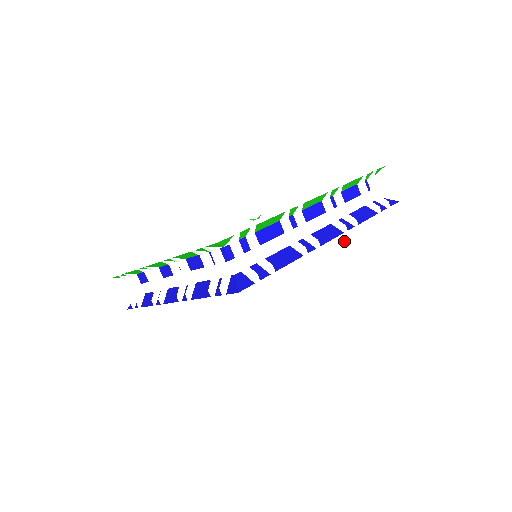
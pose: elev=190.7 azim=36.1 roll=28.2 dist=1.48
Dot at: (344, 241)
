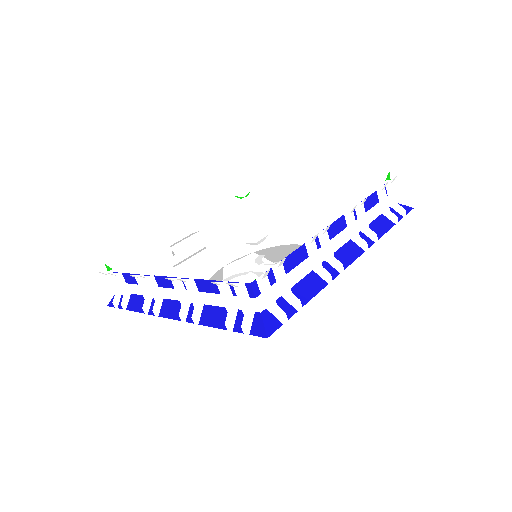
Dot at: (365, 260)
